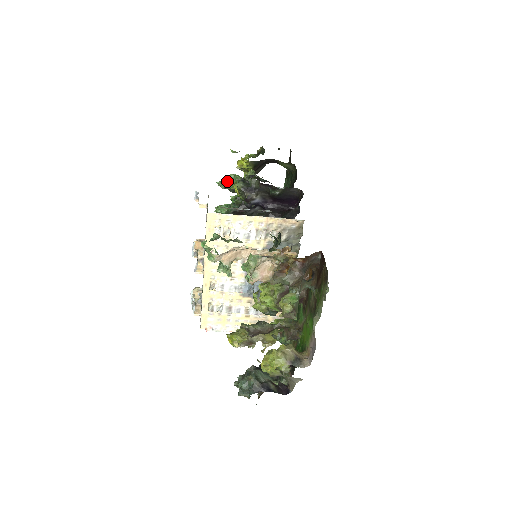
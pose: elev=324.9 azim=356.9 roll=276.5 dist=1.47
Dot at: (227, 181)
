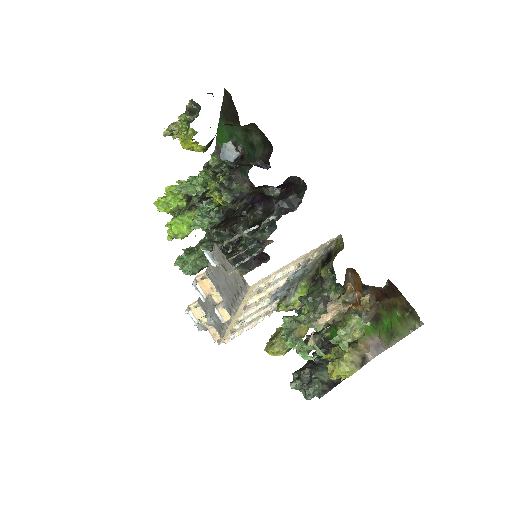
Dot at: (190, 184)
